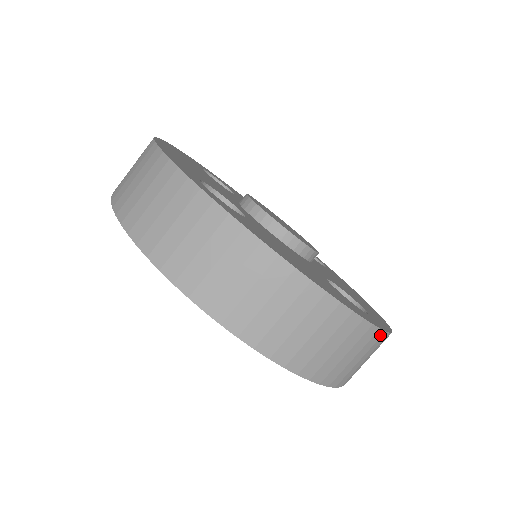
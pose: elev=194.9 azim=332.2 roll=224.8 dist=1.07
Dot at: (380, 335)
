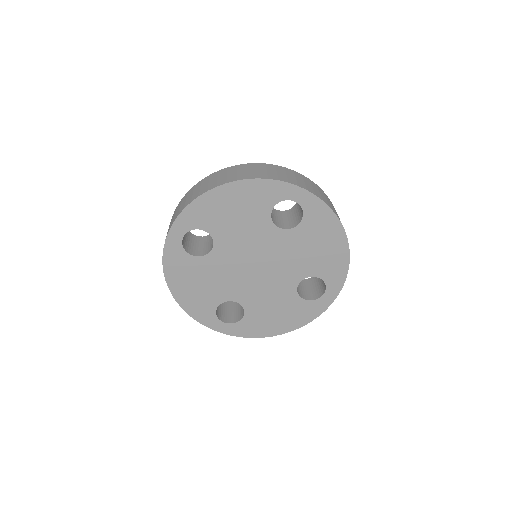
Dot at: (291, 171)
